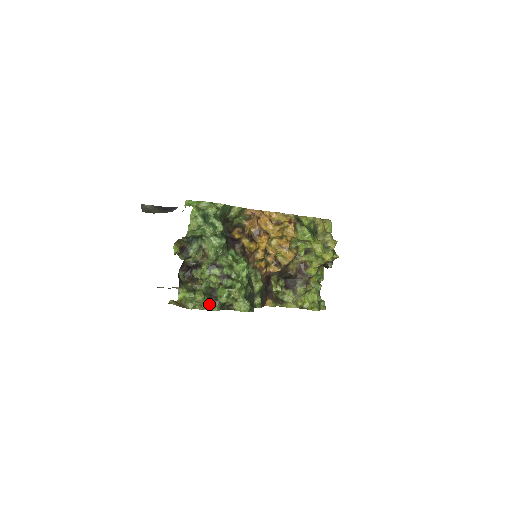
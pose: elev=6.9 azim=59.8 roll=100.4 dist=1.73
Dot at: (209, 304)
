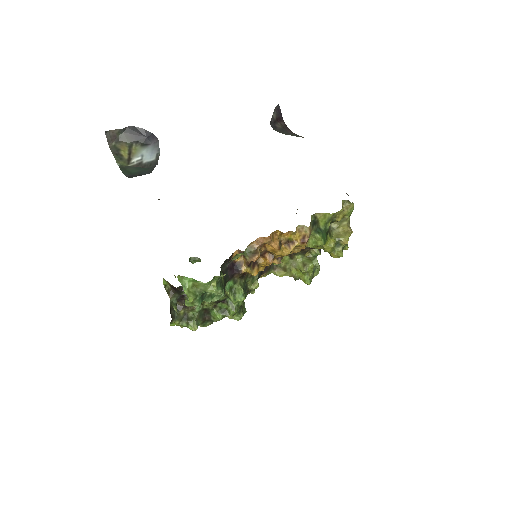
Dot at: (202, 324)
